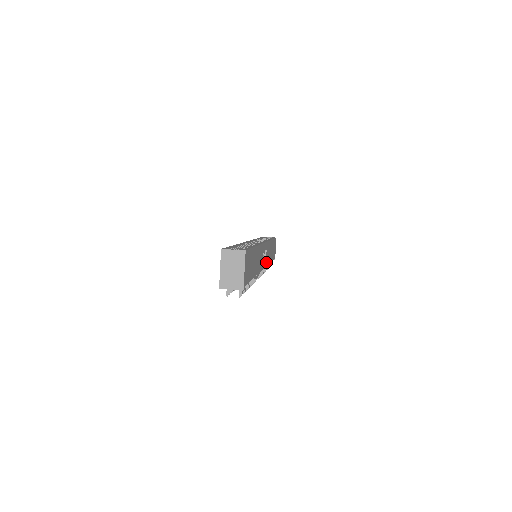
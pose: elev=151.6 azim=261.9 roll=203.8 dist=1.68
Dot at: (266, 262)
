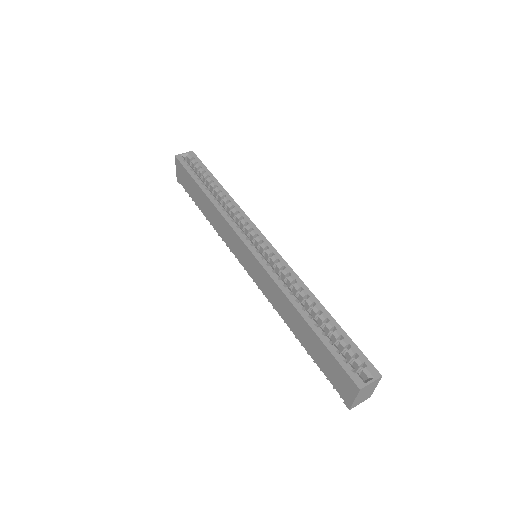
Dot at: occluded
